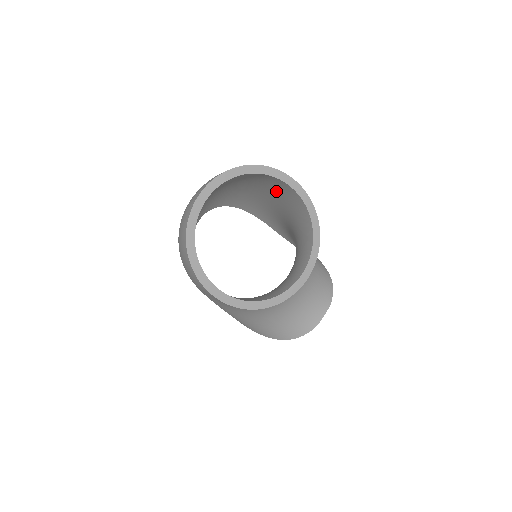
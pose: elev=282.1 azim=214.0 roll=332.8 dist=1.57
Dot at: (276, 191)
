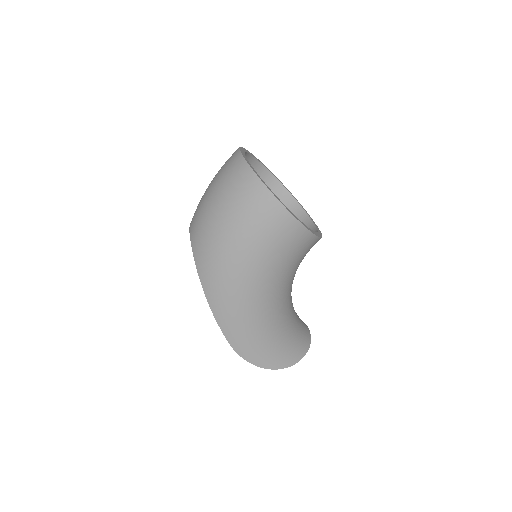
Dot at: occluded
